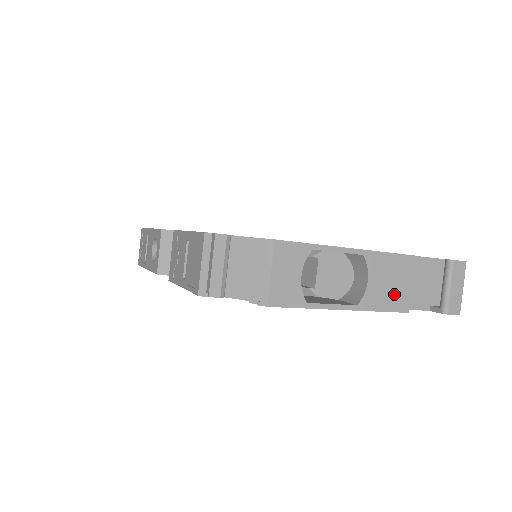
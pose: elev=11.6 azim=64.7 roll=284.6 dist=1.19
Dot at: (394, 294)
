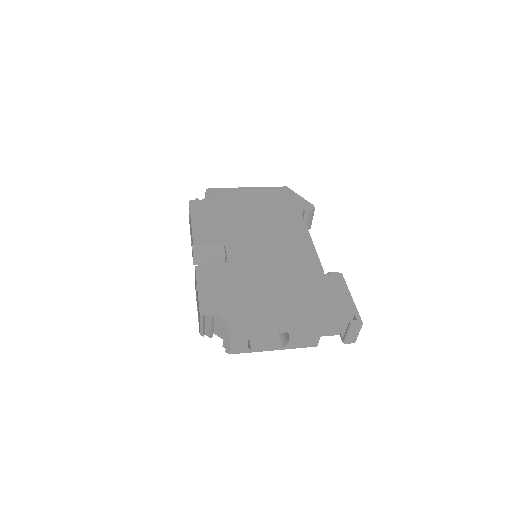
Dot at: (307, 342)
